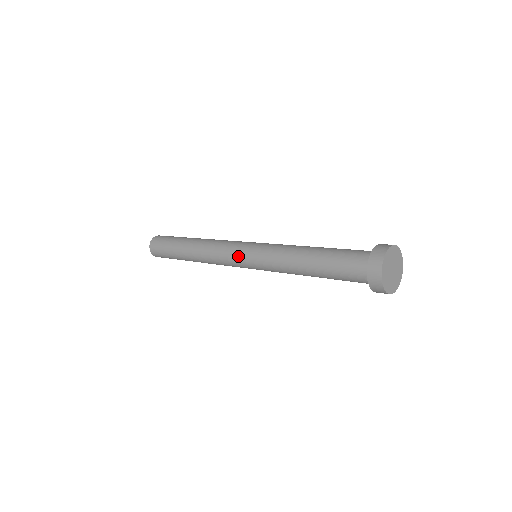
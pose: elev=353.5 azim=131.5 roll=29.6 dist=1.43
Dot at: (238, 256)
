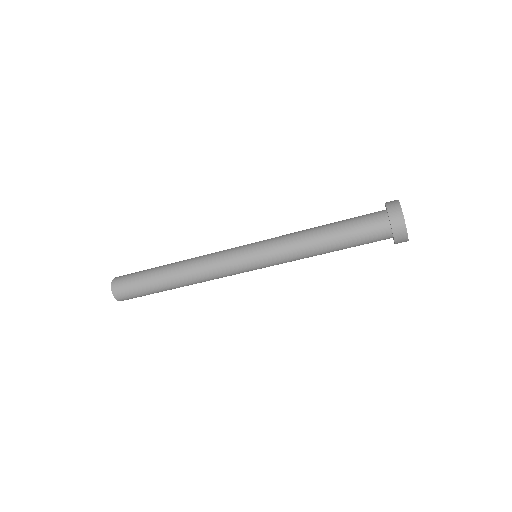
Dot at: (241, 261)
